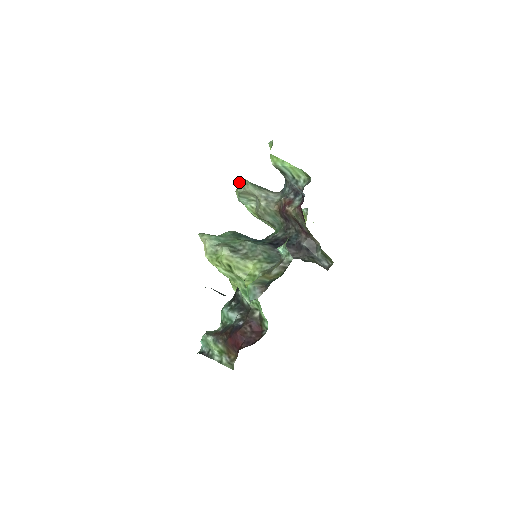
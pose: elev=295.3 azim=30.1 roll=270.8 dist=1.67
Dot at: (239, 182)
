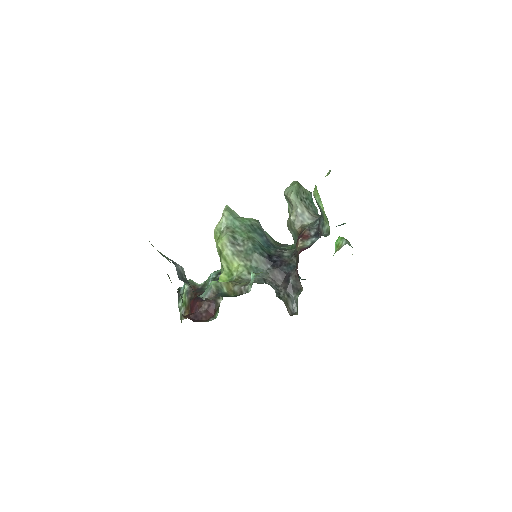
Dot at: (293, 182)
